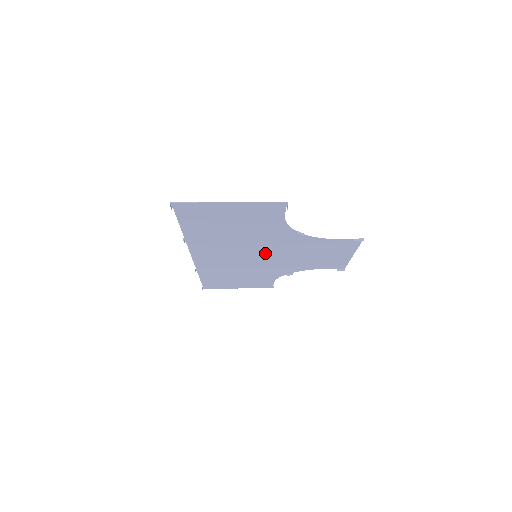
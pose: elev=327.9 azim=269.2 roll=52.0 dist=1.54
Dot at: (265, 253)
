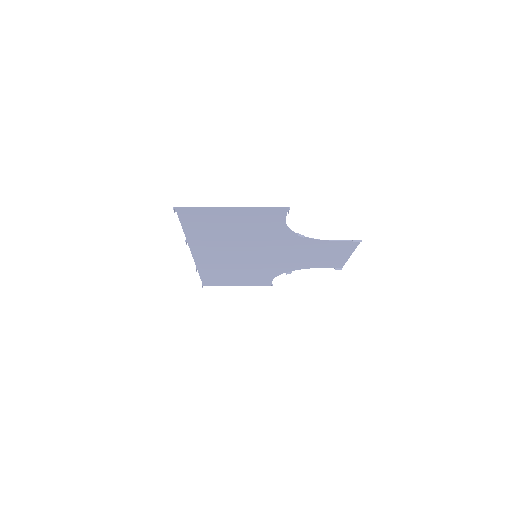
Dot at: (265, 253)
